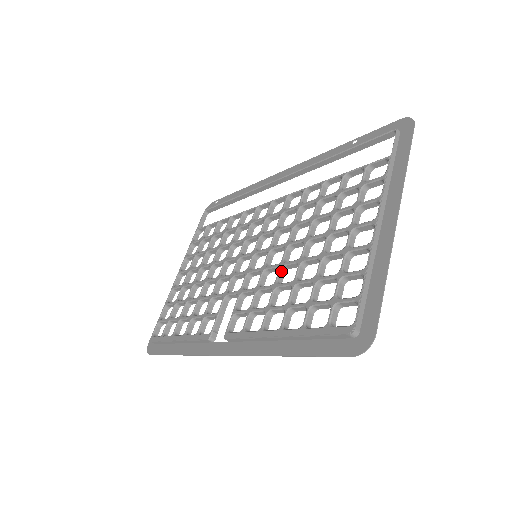
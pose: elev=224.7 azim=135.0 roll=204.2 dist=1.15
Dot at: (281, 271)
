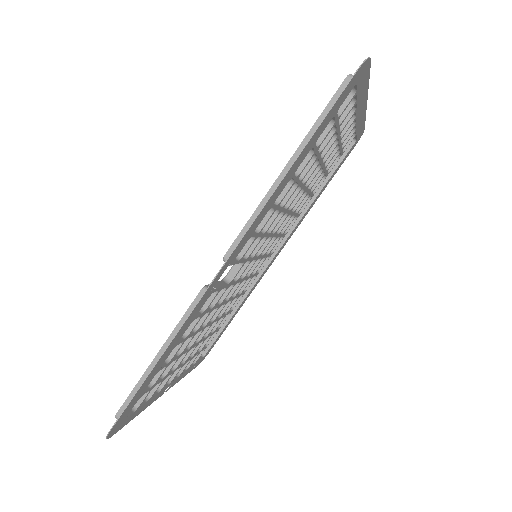
Dot at: occluded
